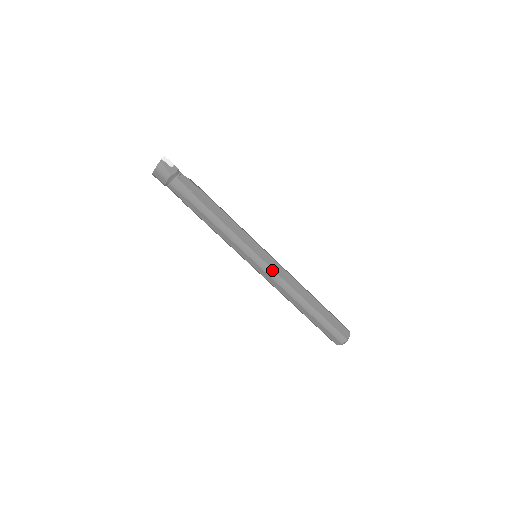
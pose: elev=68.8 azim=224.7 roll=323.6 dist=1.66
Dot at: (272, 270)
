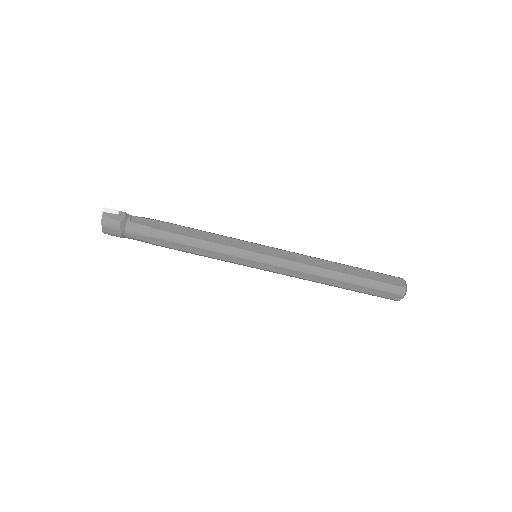
Dot at: (280, 259)
